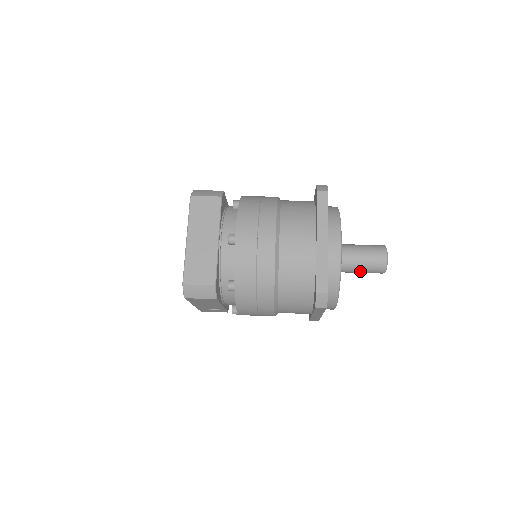
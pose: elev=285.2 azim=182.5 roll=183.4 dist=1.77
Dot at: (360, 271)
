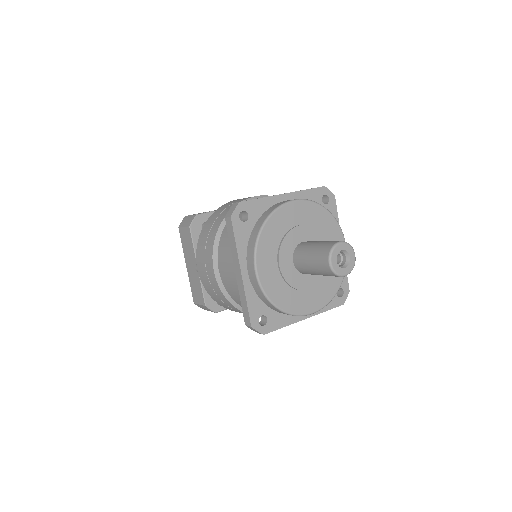
Dot at: occluded
